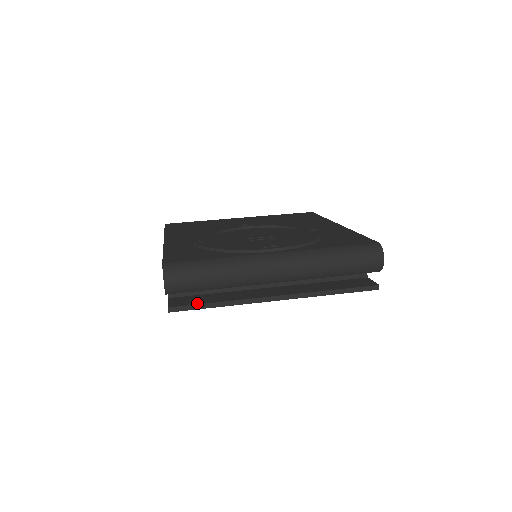
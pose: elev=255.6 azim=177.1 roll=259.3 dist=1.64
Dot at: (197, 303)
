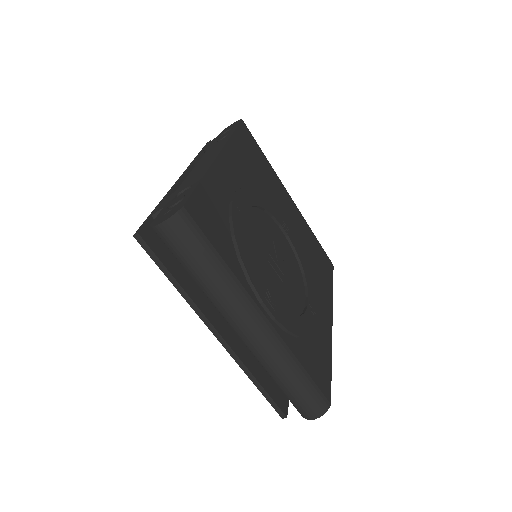
Dot at: (163, 260)
